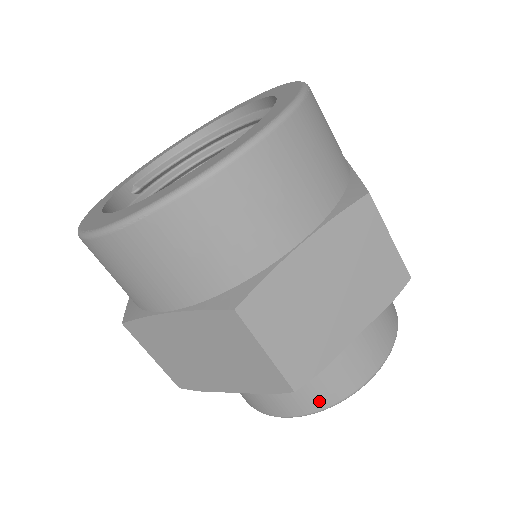
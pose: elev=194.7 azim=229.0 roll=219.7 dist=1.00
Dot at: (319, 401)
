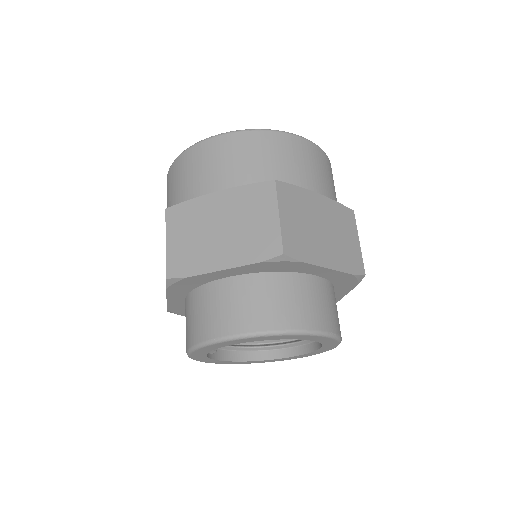
Dot at: (279, 320)
